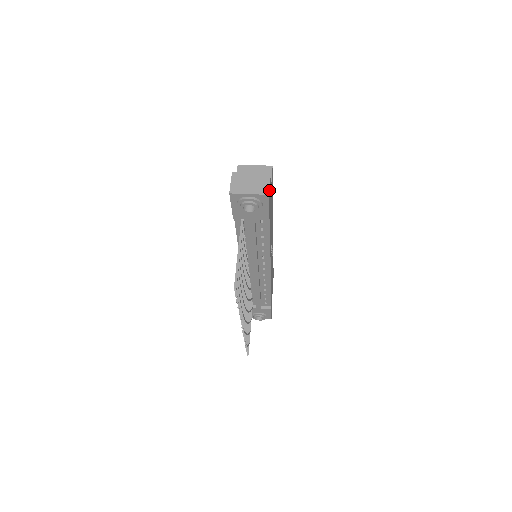
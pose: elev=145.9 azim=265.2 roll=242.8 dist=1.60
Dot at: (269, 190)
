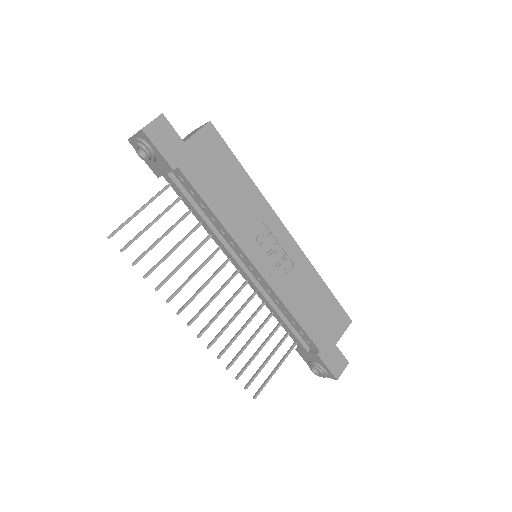
Dot at: (153, 128)
